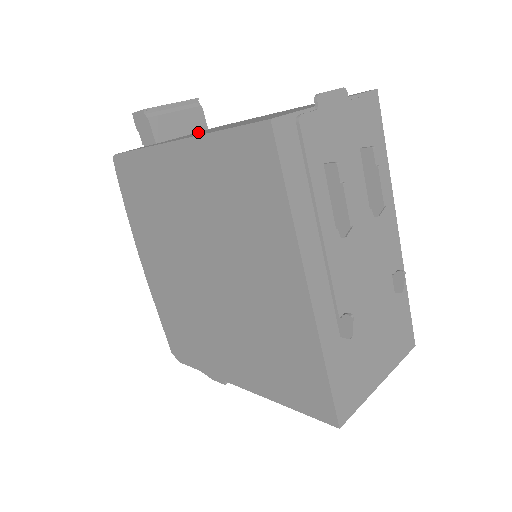
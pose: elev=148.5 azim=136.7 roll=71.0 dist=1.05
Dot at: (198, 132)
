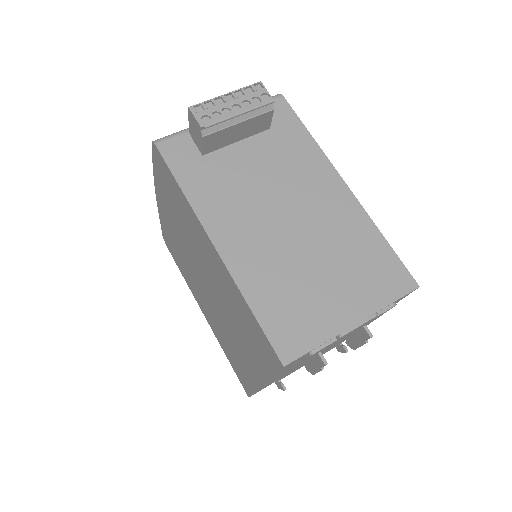
Dot at: (255, 144)
